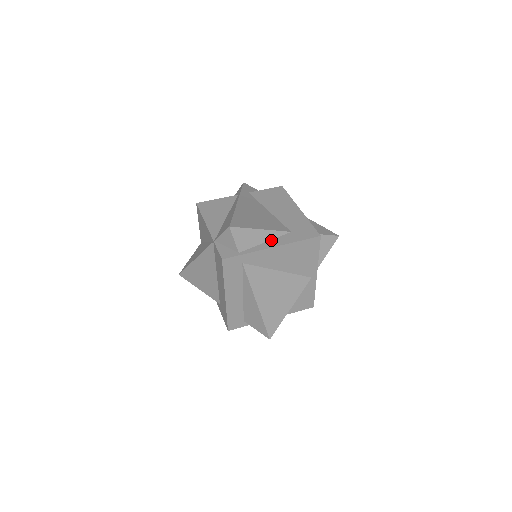
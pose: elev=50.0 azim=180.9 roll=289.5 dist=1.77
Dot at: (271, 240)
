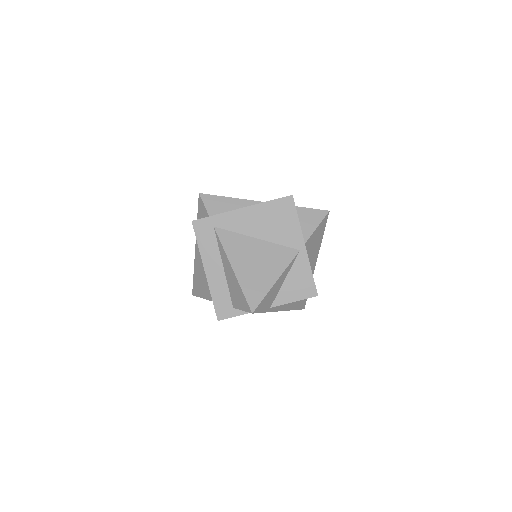
Dot at: occluded
